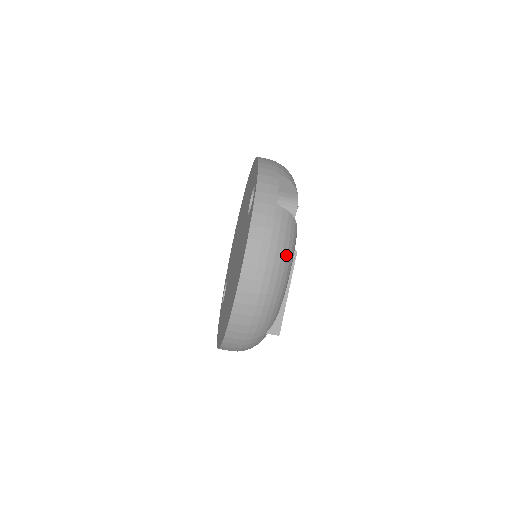
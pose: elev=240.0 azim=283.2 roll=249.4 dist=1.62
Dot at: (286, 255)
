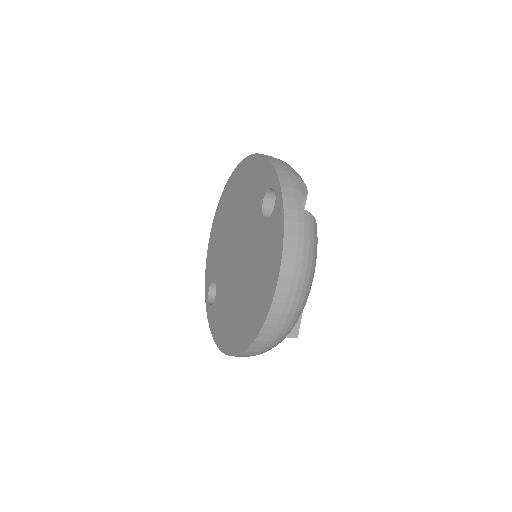
Dot at: (314, 261)
